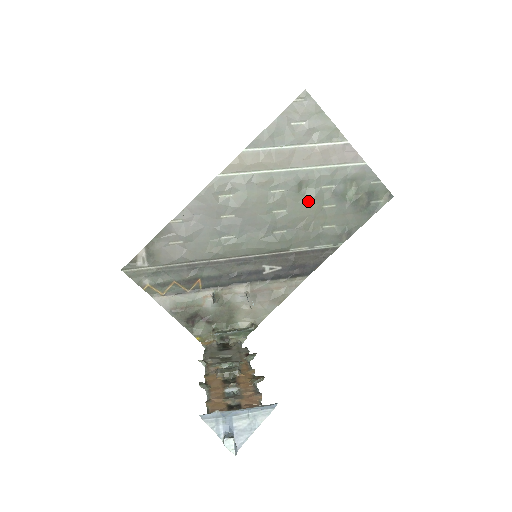
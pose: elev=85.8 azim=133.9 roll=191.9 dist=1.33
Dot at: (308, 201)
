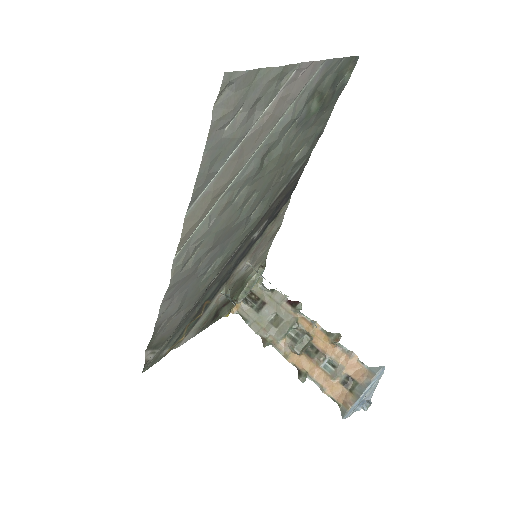
Dot at: (275, 163)
